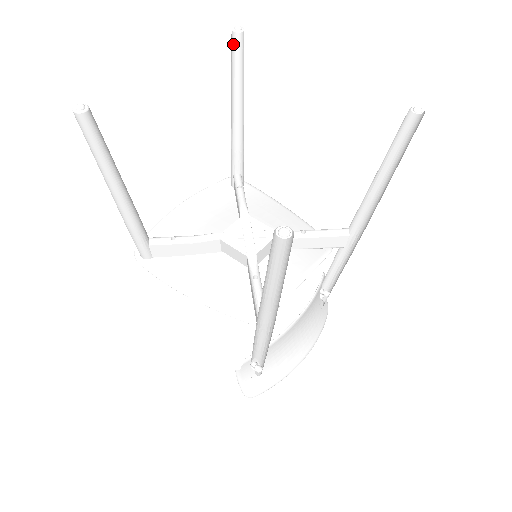
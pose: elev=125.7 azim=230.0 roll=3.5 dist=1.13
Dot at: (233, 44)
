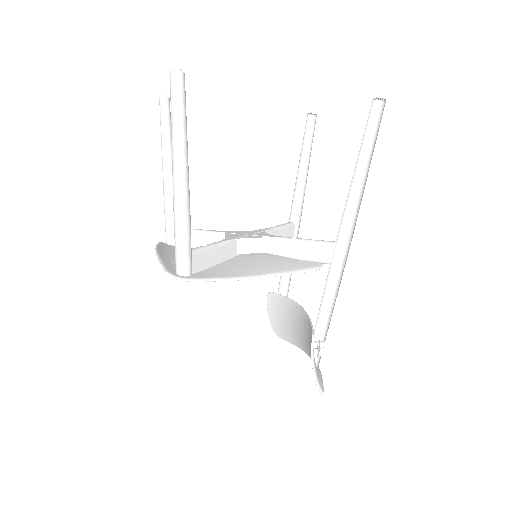
Dot at: (165, 106)
